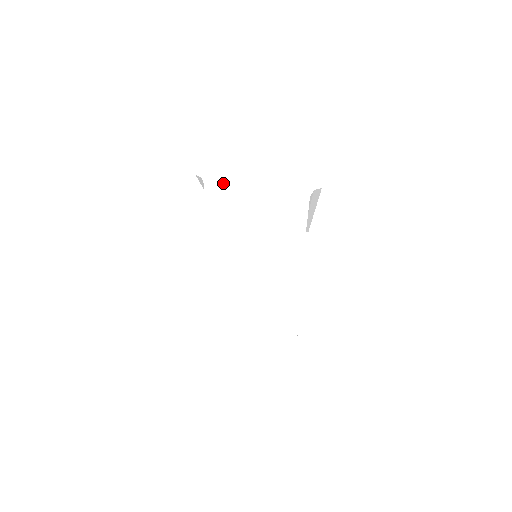
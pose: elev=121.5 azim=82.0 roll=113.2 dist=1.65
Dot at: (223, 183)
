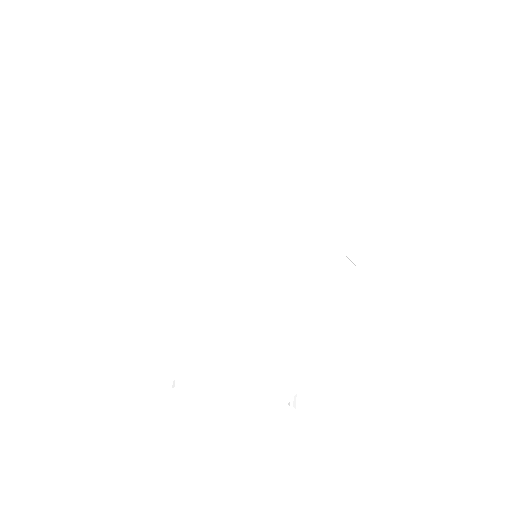
Dot at: (198, 340)
